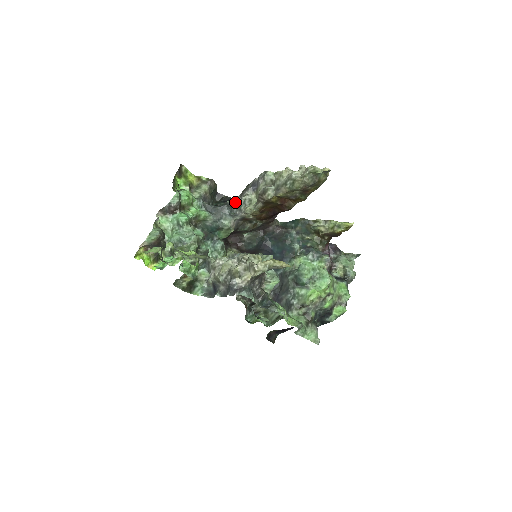
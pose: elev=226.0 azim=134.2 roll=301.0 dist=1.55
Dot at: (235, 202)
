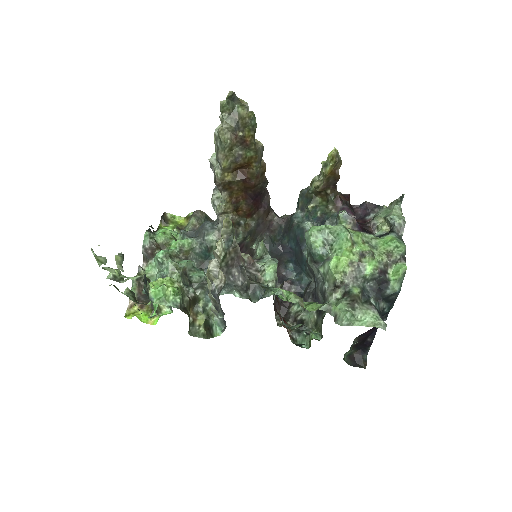
Dot at: occluded
